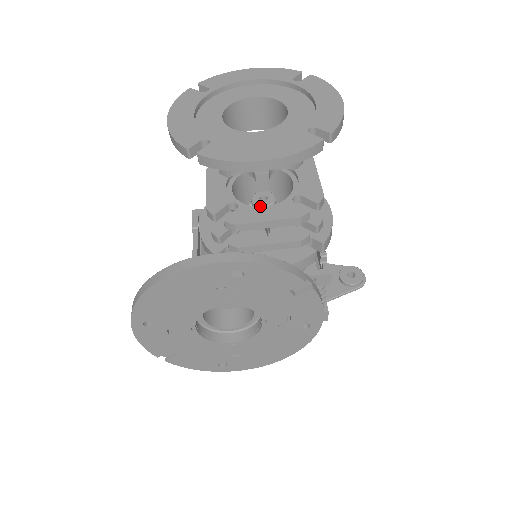
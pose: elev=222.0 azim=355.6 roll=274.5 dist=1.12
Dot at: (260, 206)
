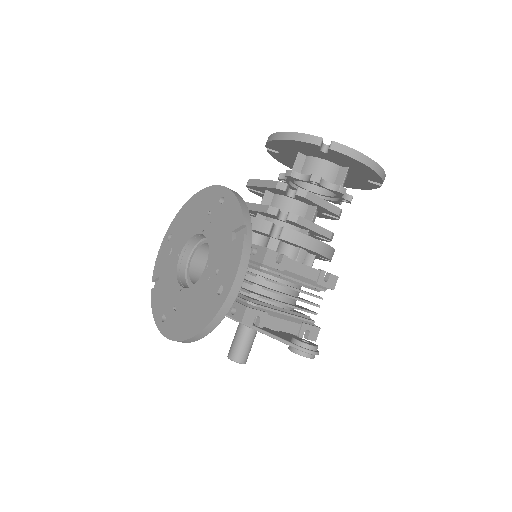
Dot at: occluded
